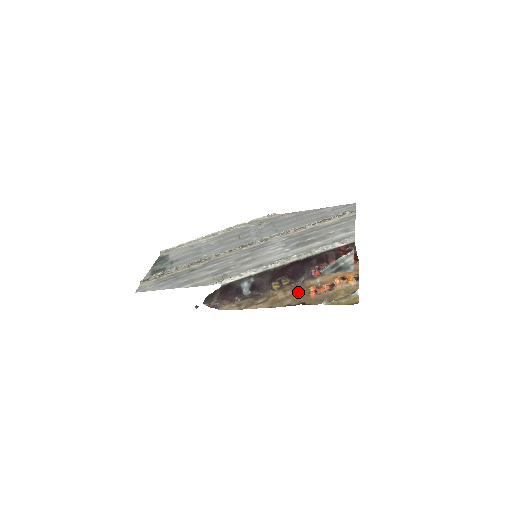
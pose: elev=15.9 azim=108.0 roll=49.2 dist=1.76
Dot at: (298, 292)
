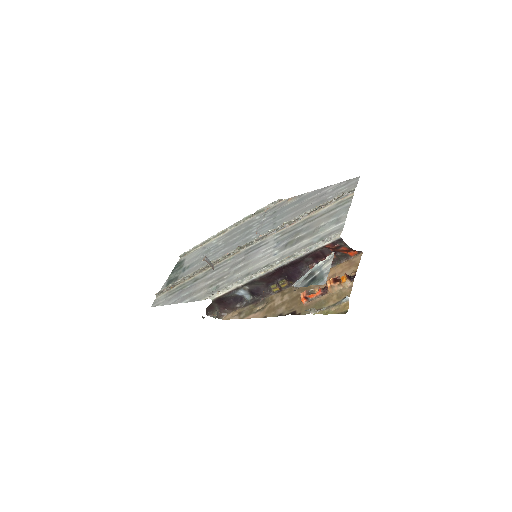
Dot at: (294, 297)
